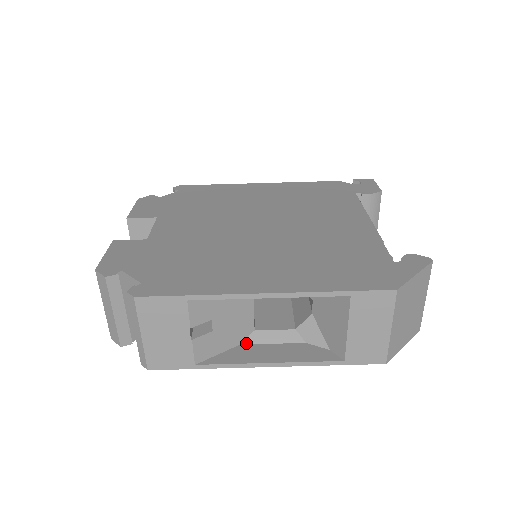
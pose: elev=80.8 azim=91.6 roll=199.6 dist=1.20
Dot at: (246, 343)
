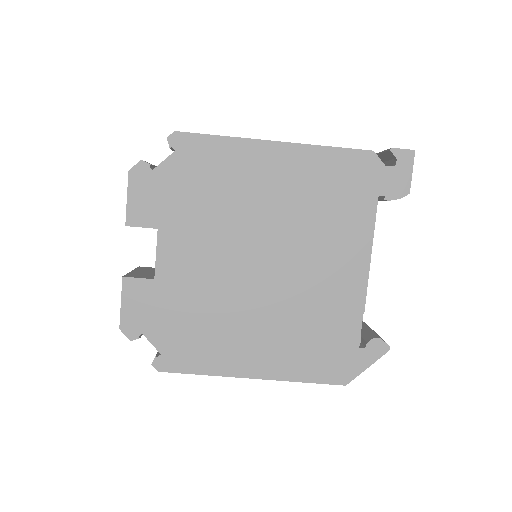
Dot at: occluded
